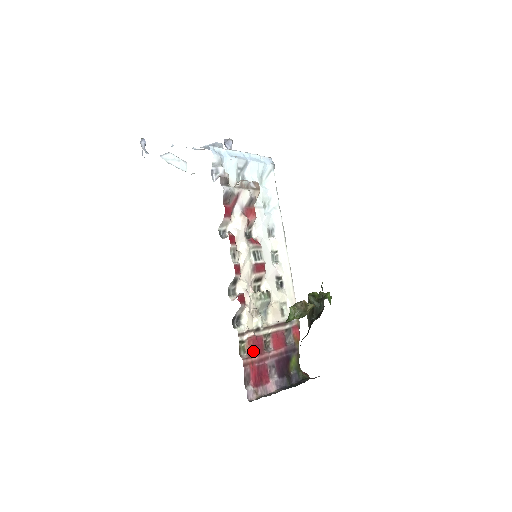
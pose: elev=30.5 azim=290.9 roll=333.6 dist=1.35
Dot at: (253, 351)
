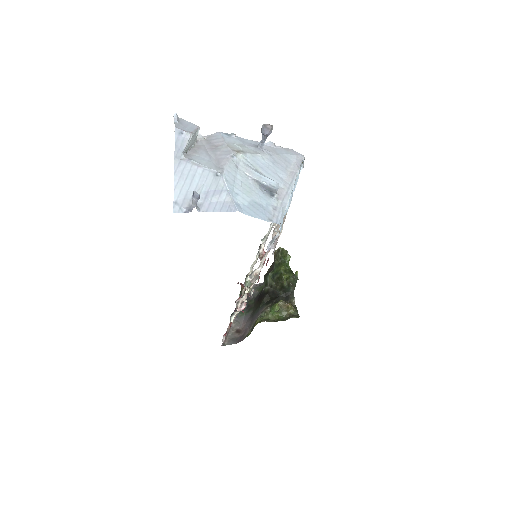
Dot at: occluded
